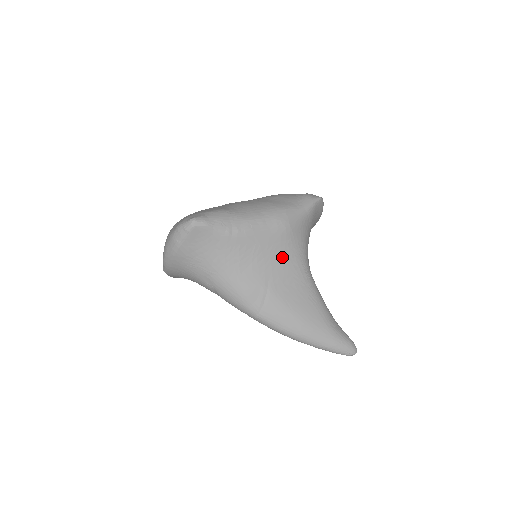
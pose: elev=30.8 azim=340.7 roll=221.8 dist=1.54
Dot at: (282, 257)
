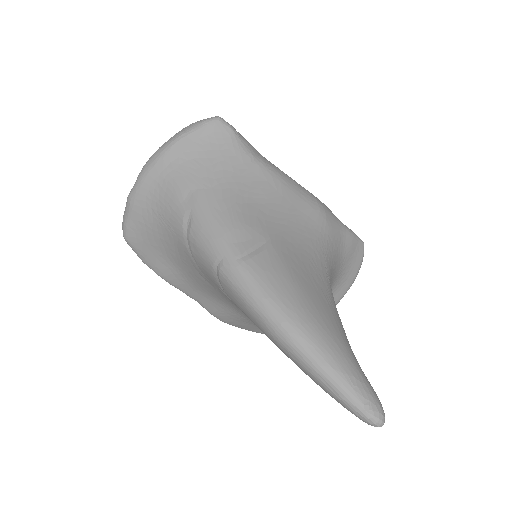
Dot at: (303, 231)
